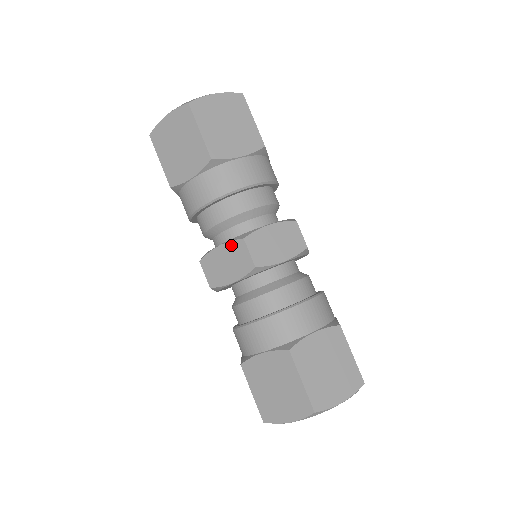
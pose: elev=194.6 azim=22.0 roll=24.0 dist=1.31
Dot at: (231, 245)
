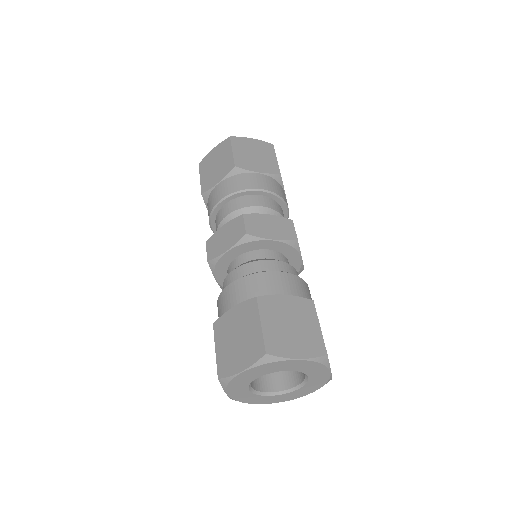
Dot at: (280, 219)
